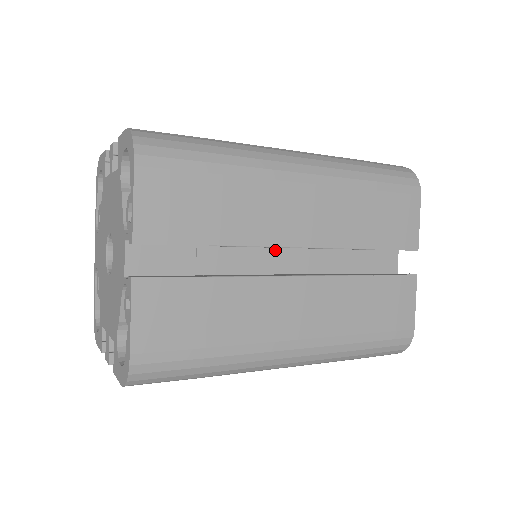
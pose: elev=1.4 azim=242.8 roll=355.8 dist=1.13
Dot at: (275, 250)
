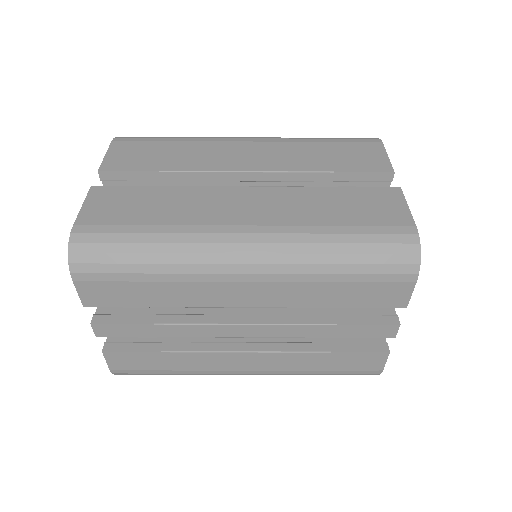
Dot at: occluded
